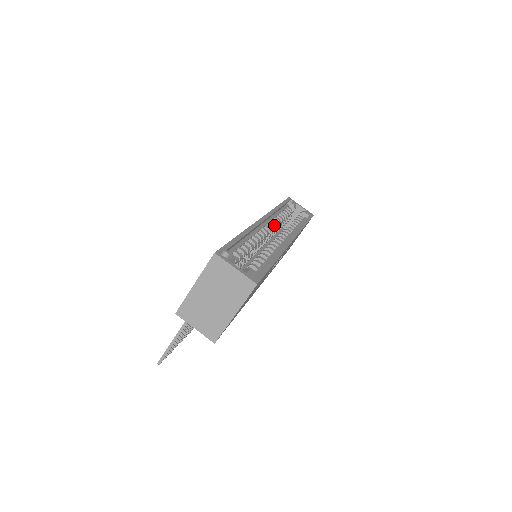
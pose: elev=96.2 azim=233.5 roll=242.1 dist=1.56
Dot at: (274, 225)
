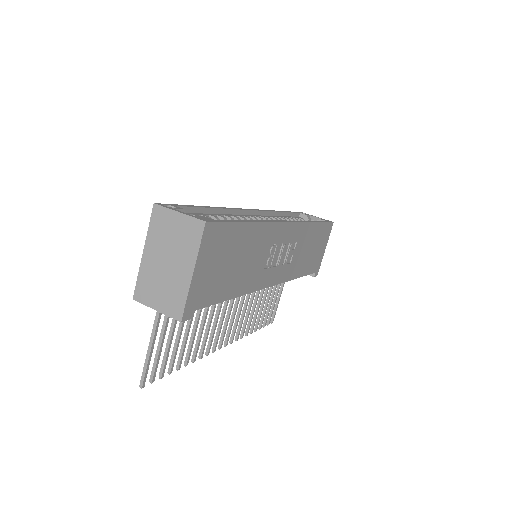
Dot at: (270, 219)
